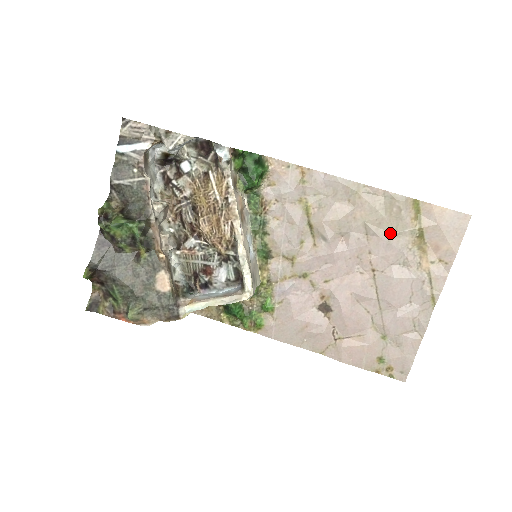
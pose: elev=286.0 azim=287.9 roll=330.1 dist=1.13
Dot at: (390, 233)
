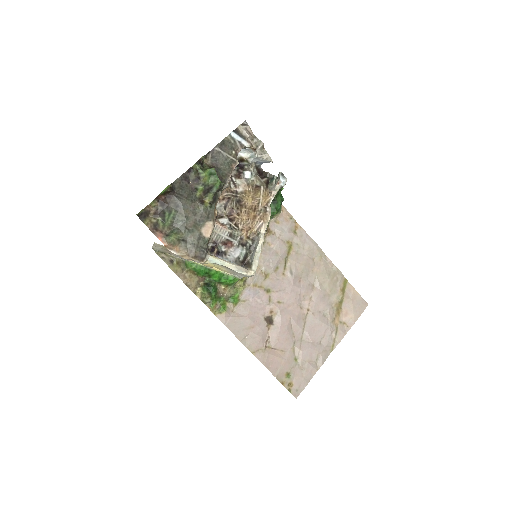
Dot at: (327, 291)
